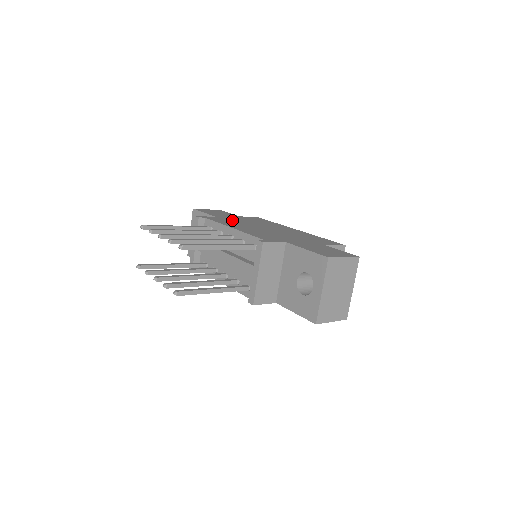
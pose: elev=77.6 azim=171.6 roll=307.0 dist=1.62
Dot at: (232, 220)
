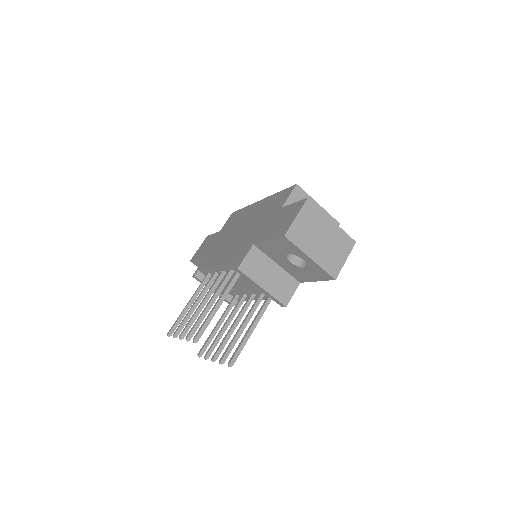
Dot at: (215, 249)
